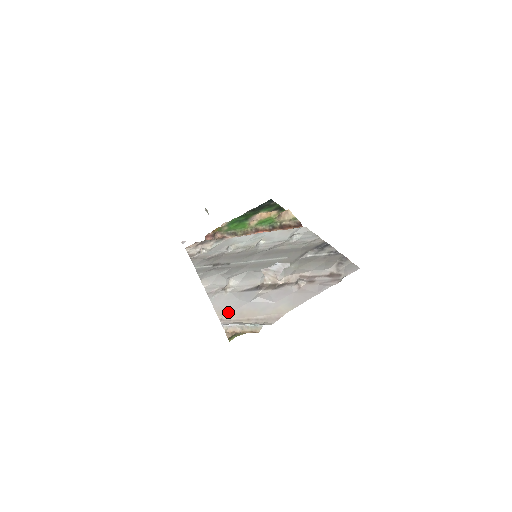
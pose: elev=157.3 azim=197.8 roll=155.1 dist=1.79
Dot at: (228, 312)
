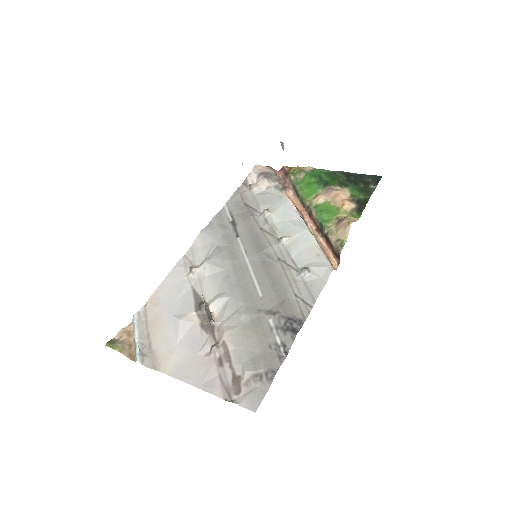
Dot at: (156, 304)
